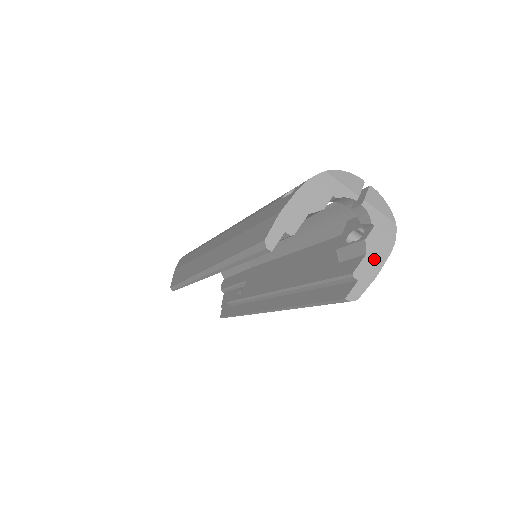
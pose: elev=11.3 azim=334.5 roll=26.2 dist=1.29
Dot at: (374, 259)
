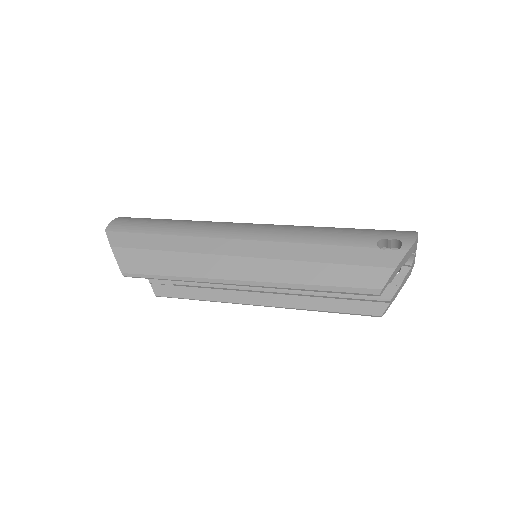
Dot at: (400, 288)
